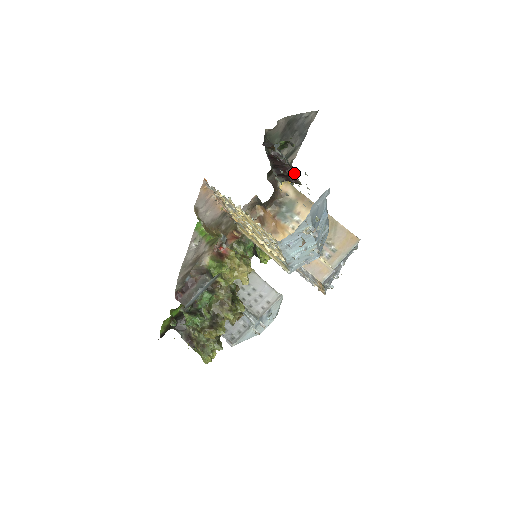
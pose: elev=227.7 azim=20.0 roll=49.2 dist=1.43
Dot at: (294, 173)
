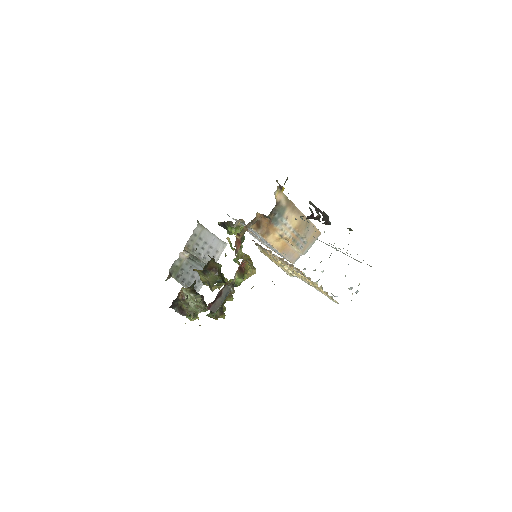
Dot at: (319, 219)
